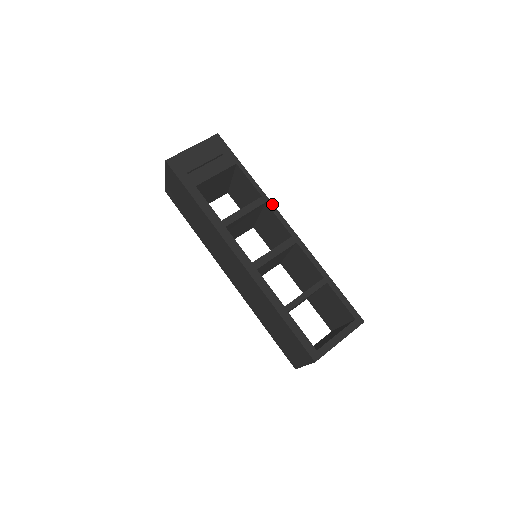
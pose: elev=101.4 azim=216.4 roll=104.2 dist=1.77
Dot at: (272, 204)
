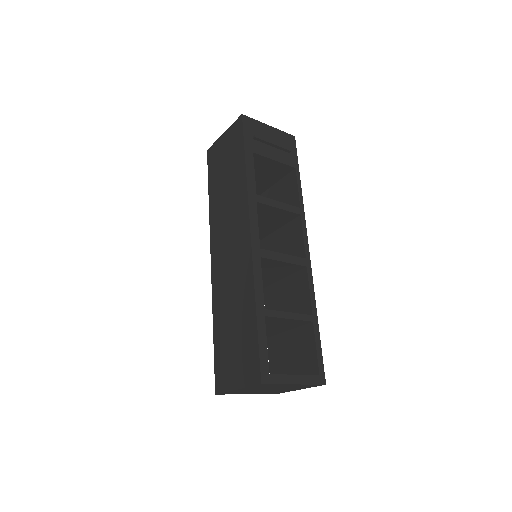
Dot at: (305, 221)
